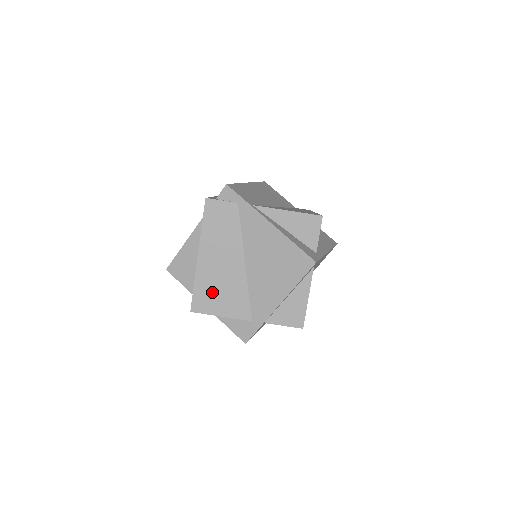
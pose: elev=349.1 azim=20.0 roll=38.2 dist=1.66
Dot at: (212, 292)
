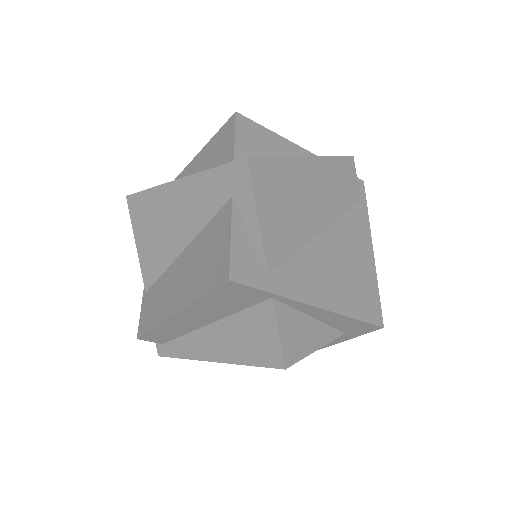
Dot at: (281, 190)
